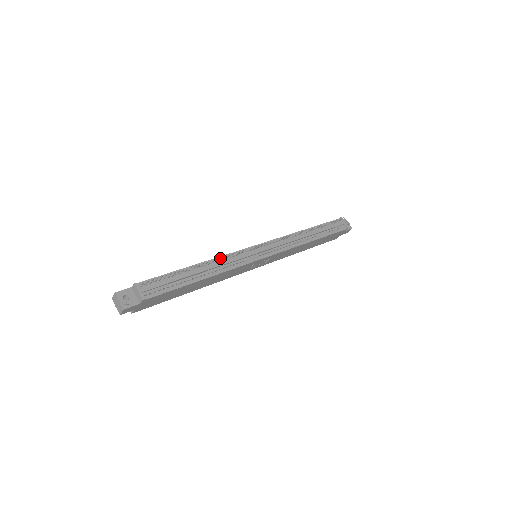
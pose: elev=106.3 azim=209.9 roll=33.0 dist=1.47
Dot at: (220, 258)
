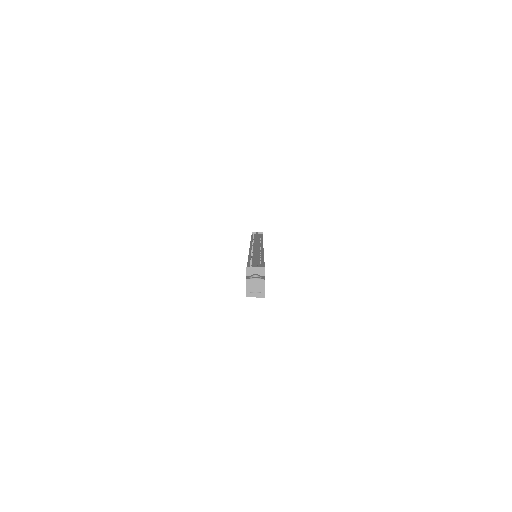
Dot at: occluded
